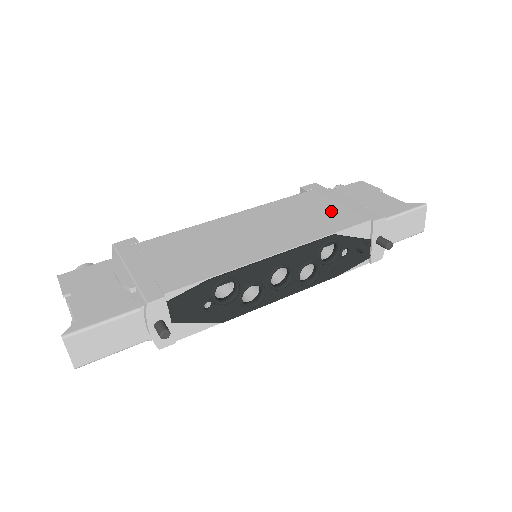
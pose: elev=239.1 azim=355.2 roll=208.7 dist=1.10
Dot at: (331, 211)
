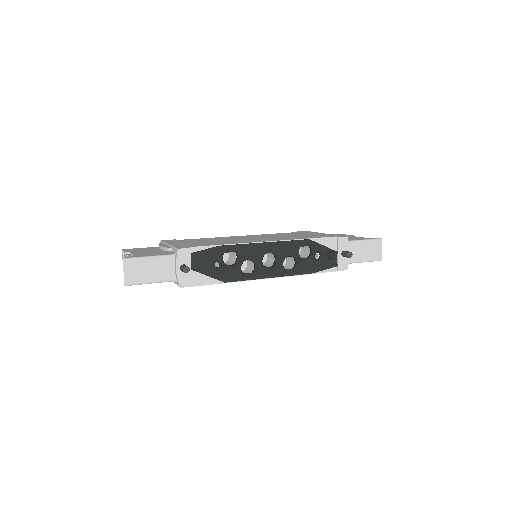
Dot at: (312, 235)
